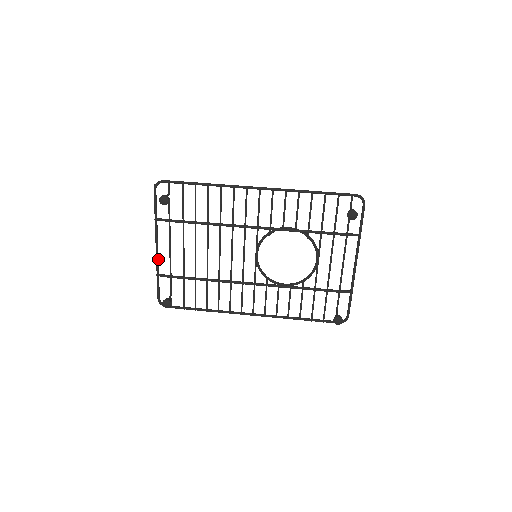
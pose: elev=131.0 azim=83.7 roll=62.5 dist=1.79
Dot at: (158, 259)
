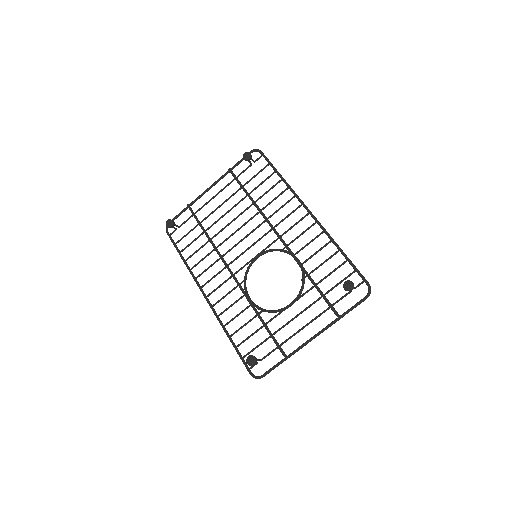
Dot at: occluded
